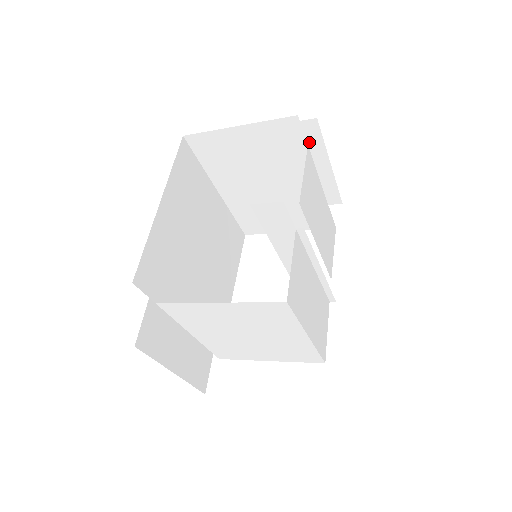
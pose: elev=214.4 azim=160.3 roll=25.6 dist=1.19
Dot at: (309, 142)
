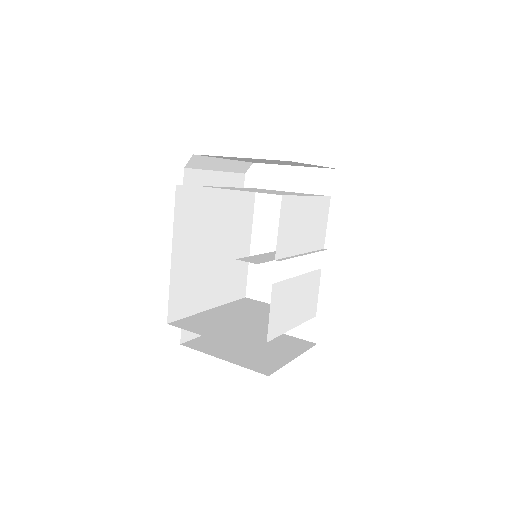
Dot at: (290, 162)
